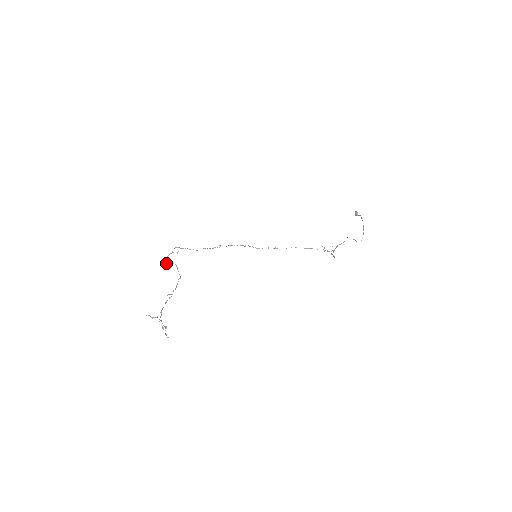
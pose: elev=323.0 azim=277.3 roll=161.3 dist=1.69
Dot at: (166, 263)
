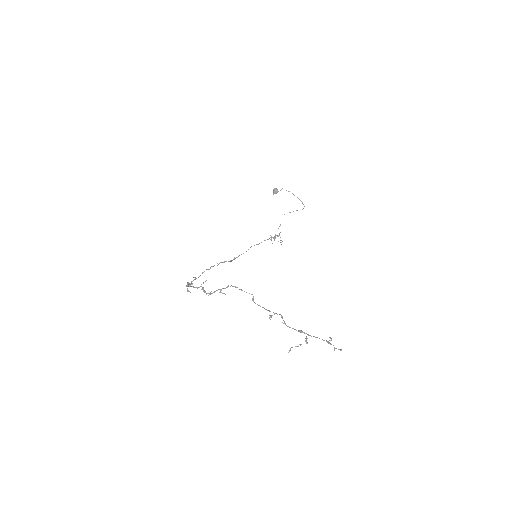
Dot at: (220, 291)
